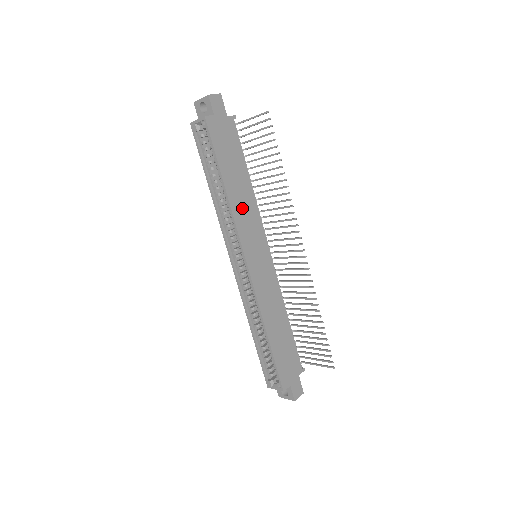
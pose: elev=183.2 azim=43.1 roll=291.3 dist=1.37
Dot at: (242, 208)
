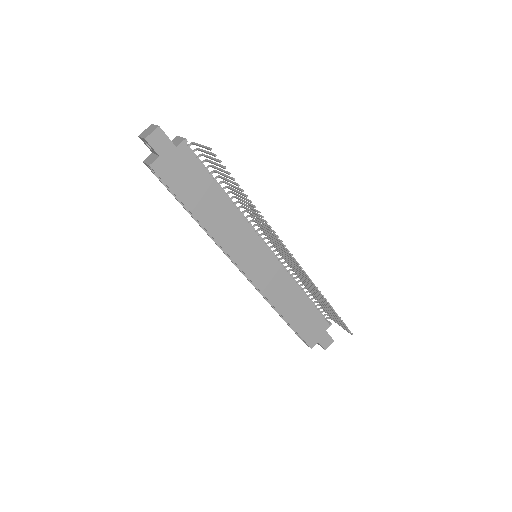
Dot at: (224, 228)
